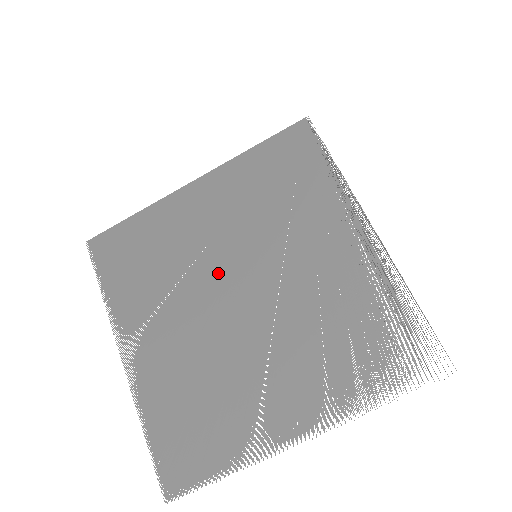
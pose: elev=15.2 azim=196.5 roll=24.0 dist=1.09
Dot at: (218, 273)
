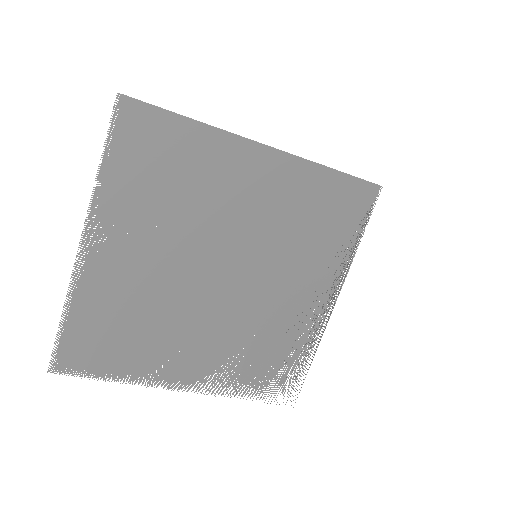
Dot at: (219, 244)
